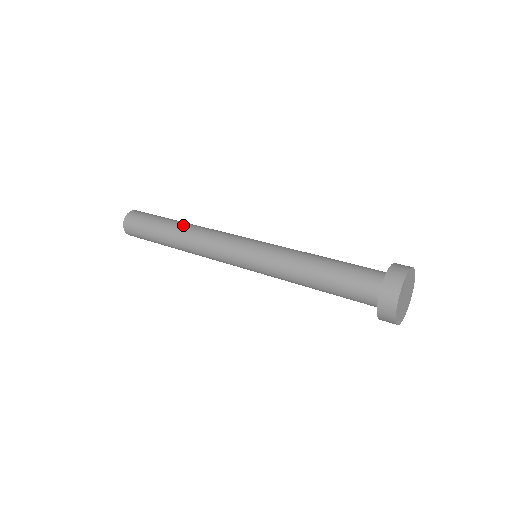
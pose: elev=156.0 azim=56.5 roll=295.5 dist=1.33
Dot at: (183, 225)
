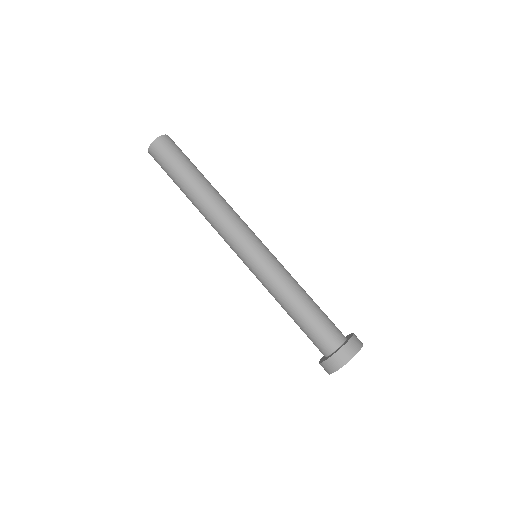
Dot at: (196, 198)
